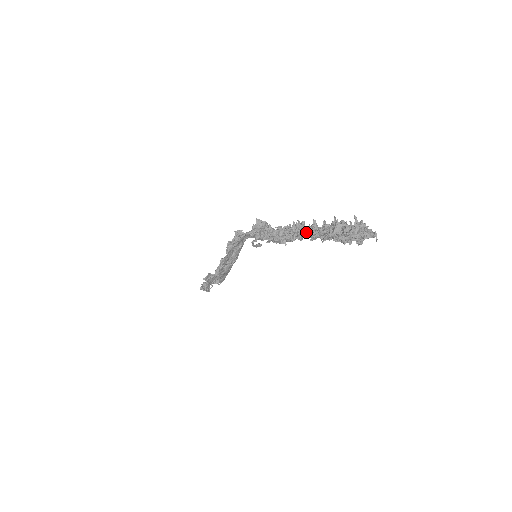
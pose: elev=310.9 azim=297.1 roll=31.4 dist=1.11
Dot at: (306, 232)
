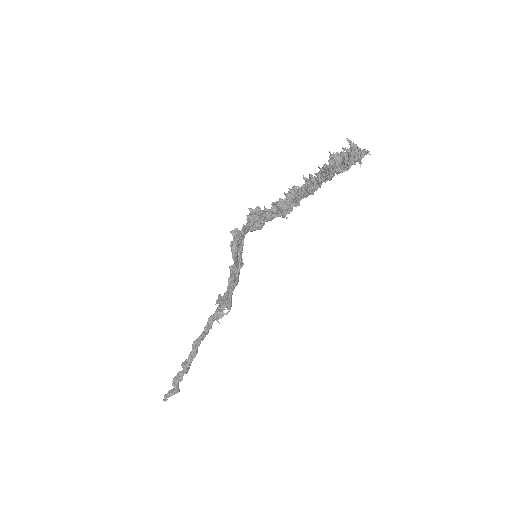
Dot at: (305, 188)
